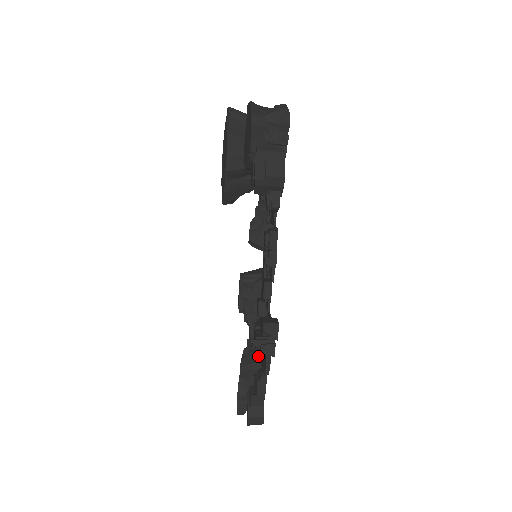
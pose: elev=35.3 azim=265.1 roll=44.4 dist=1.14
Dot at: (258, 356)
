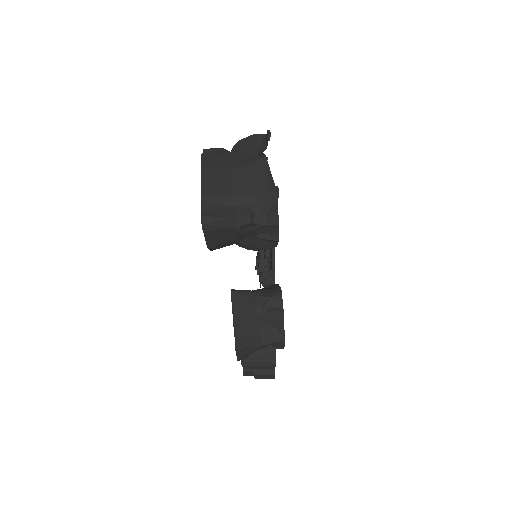
Dot at: occluded
